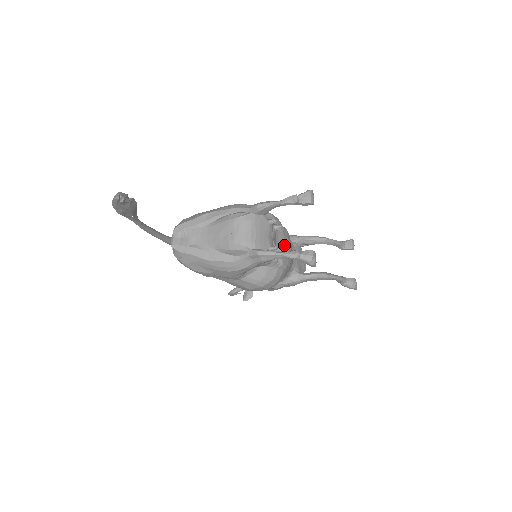
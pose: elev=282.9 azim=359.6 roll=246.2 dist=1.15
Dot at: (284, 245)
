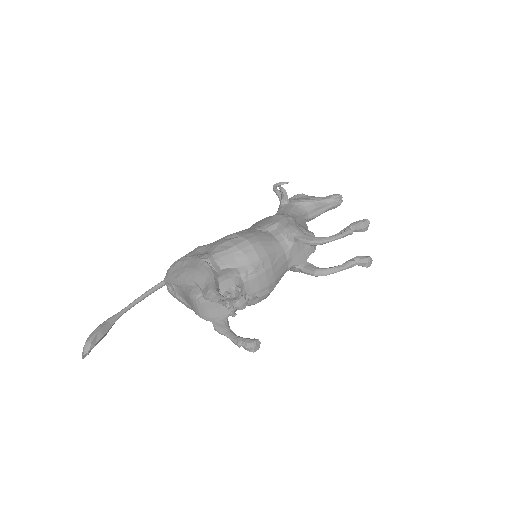
Dot at: (259, 283)
